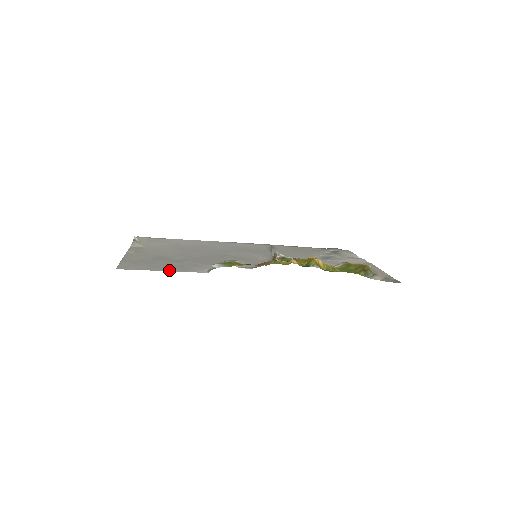
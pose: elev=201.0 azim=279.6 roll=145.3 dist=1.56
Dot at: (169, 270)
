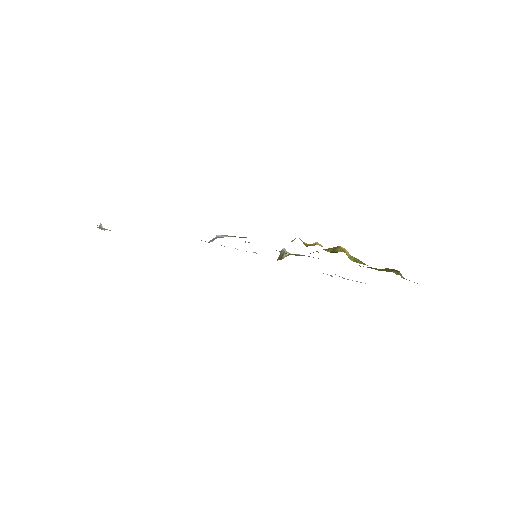
Dot at: occluded
